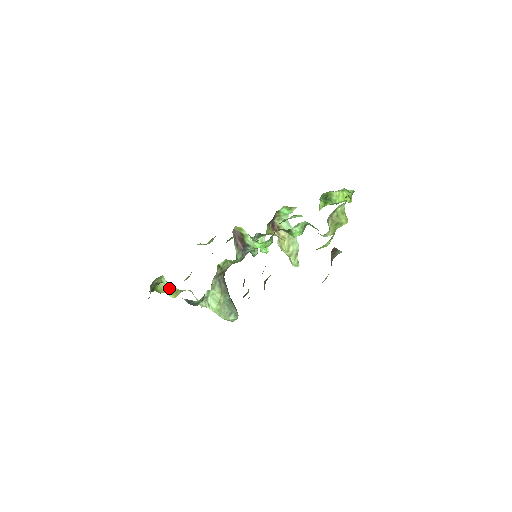
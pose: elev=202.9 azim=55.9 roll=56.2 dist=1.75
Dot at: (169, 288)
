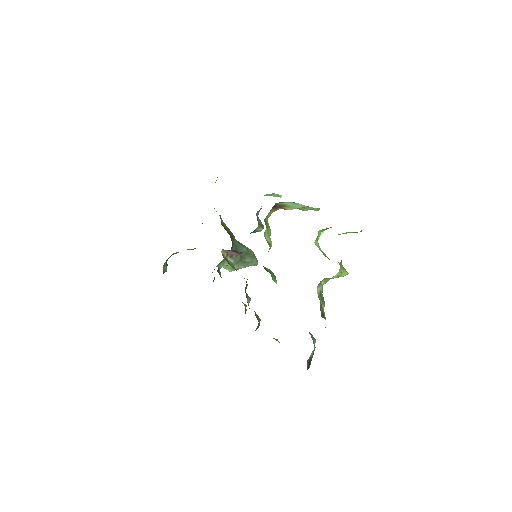
Dot at: occluded
